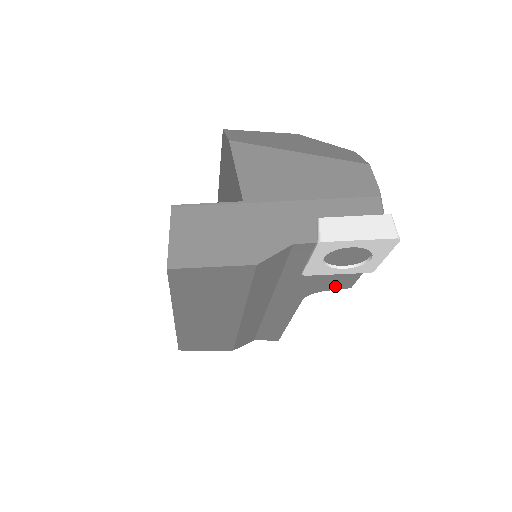
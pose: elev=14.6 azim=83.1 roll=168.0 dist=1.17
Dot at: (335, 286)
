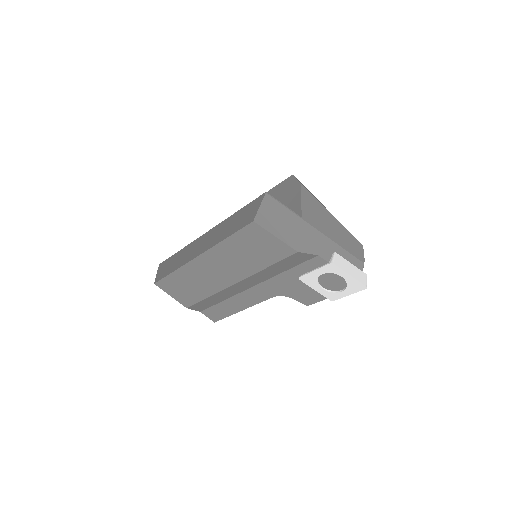
Dot at: (302, 299)
